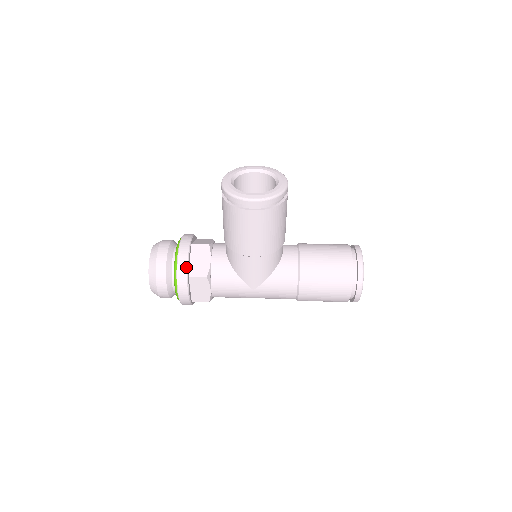
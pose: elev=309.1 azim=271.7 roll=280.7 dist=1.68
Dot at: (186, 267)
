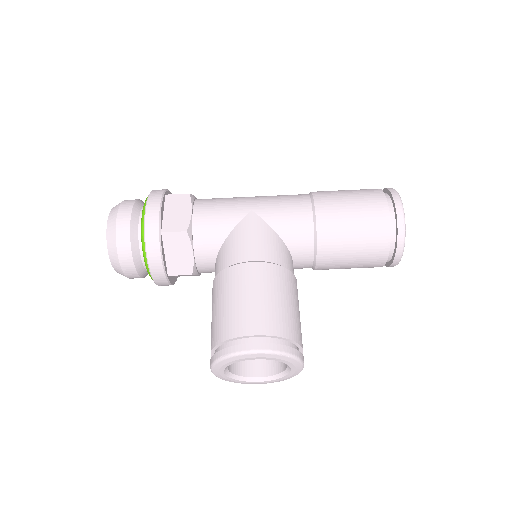
Dot at: (173, 284)
